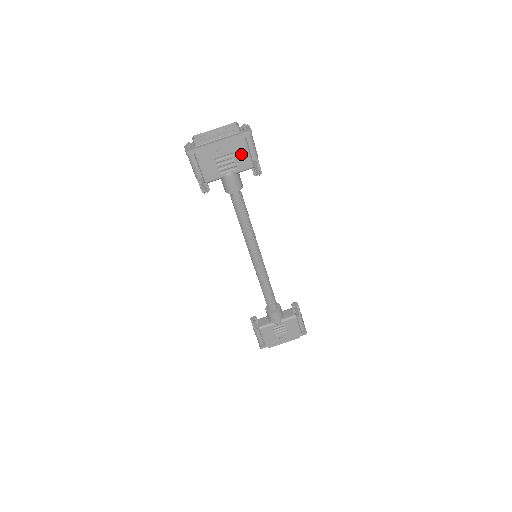
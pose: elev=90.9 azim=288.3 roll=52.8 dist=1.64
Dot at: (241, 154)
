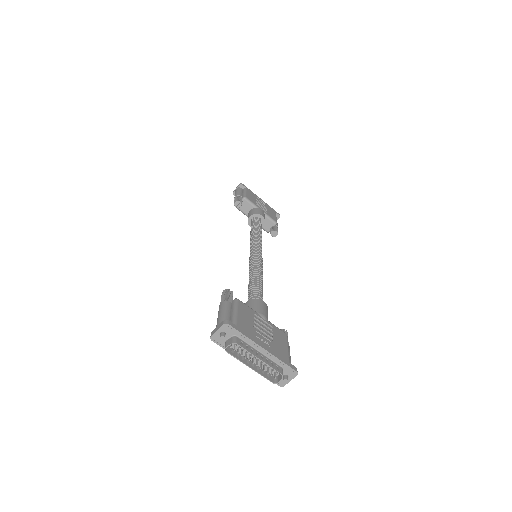
Dot at: occluded
